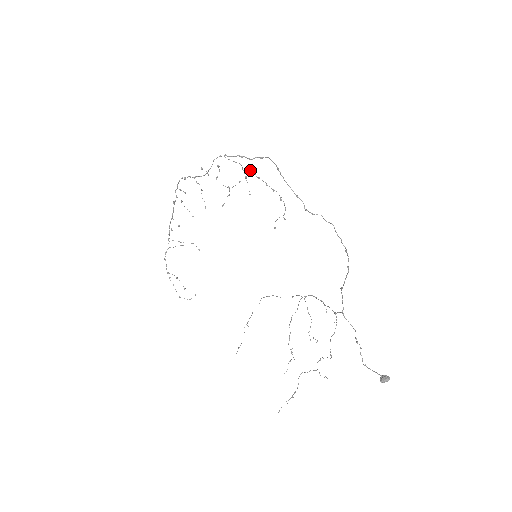
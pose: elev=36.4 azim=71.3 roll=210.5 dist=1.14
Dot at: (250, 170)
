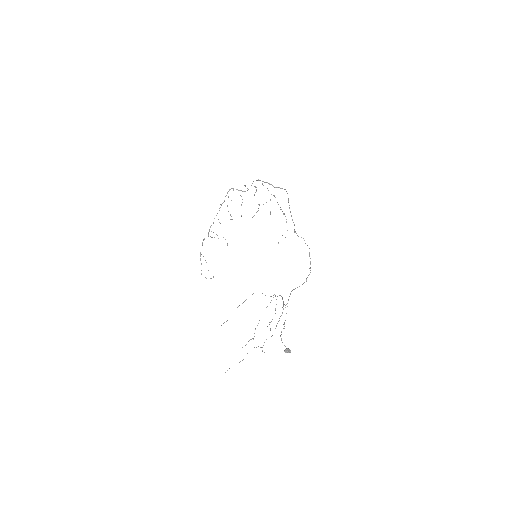
Dot at: (273, 195)
